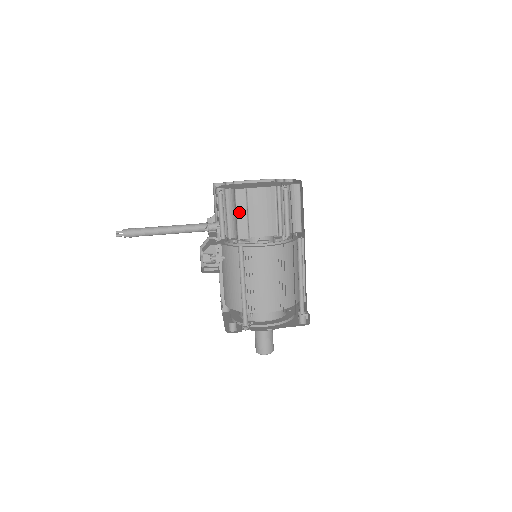
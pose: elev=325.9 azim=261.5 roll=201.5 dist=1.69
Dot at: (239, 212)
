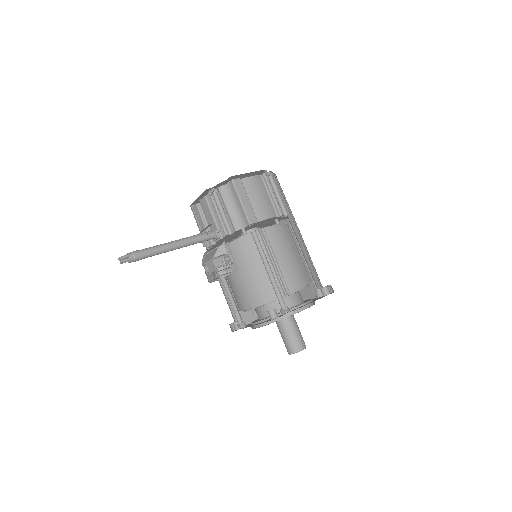
Dot at: (242, 199)
